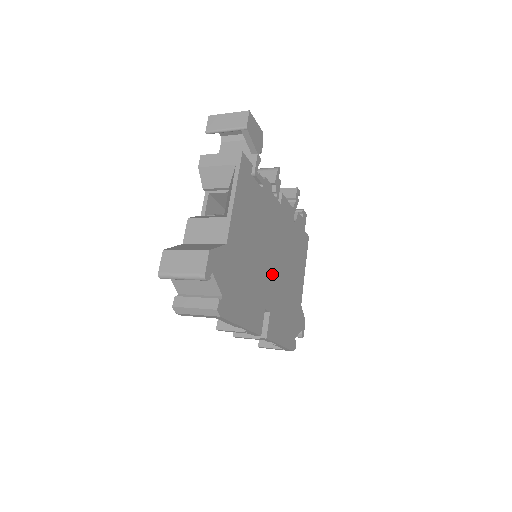
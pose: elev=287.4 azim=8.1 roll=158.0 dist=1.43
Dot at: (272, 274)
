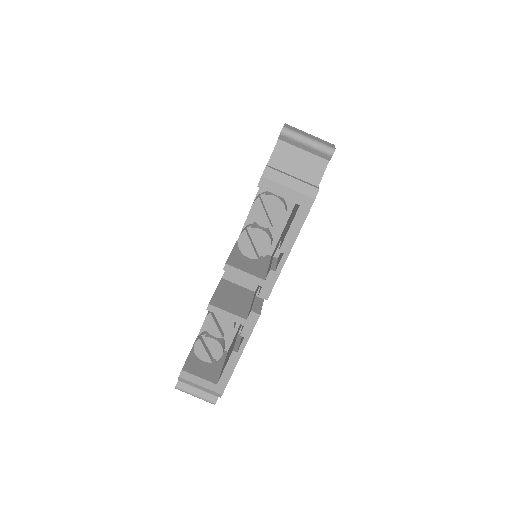
Dot at: occluded
